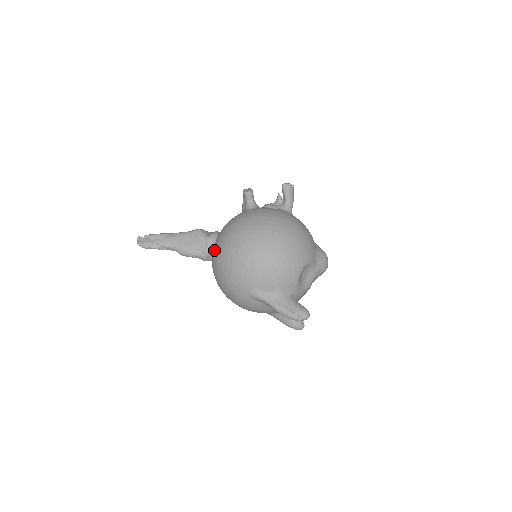
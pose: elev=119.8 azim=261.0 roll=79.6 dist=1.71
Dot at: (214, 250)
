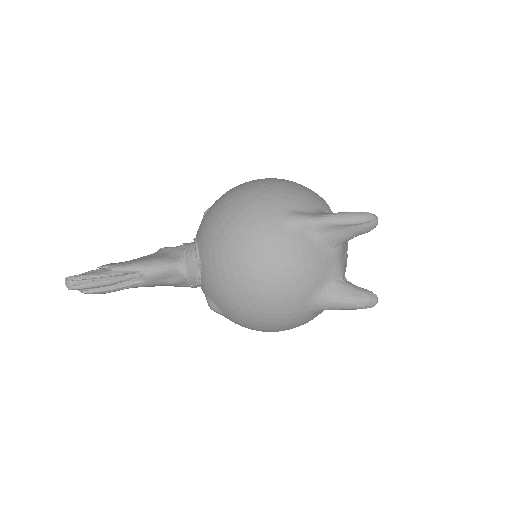
Dot at: (200, 234)
